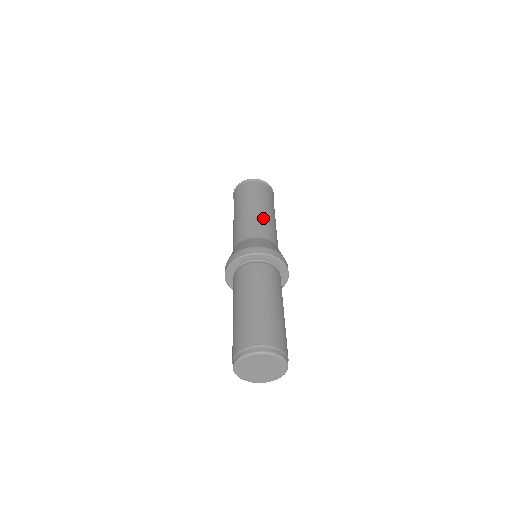
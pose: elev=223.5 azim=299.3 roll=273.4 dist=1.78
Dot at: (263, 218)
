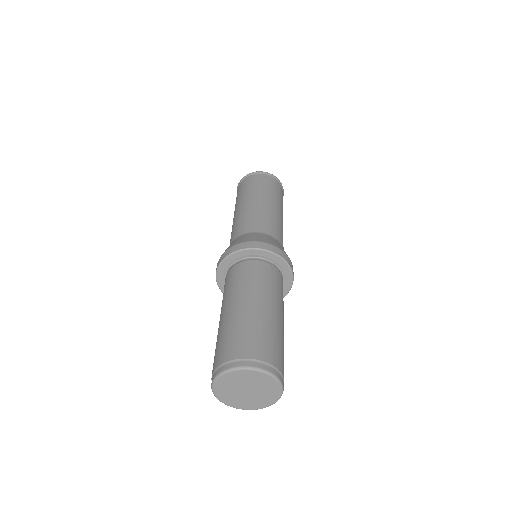
Dot at: (243, 214)
